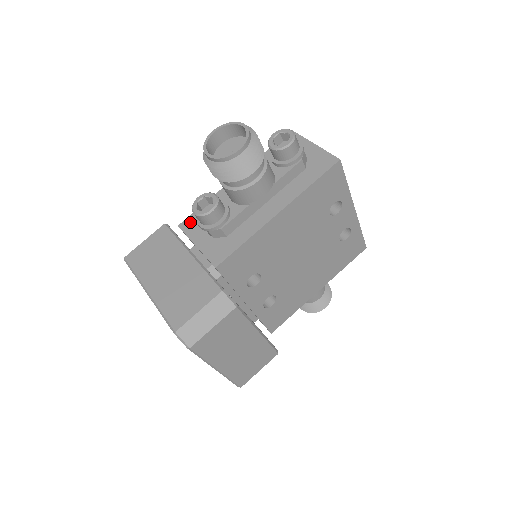
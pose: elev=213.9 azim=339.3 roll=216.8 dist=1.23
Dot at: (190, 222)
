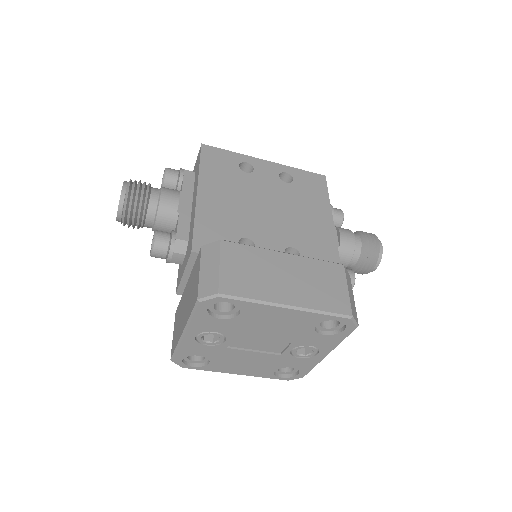
Dot at: (178, 281)
